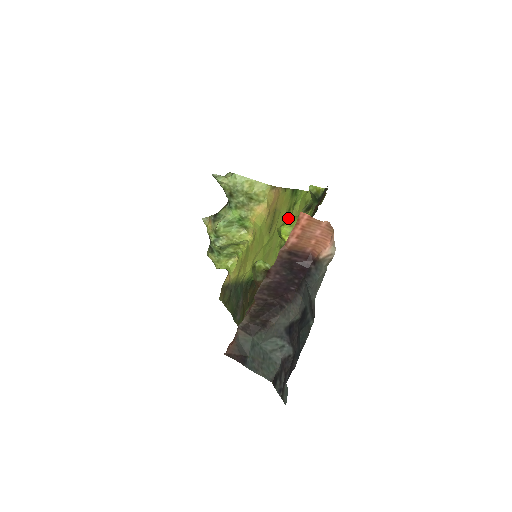
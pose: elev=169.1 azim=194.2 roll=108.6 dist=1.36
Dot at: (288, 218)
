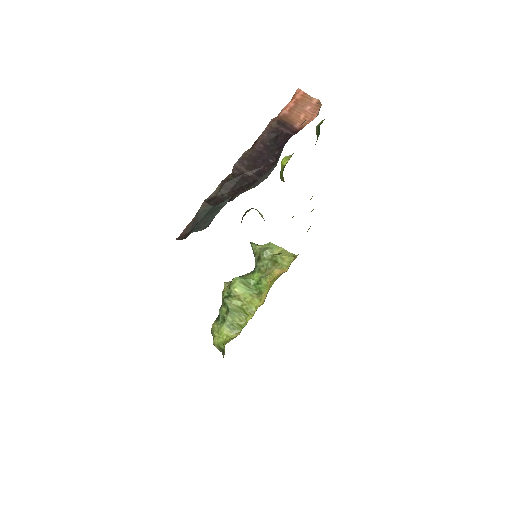
Dot at: occluded
